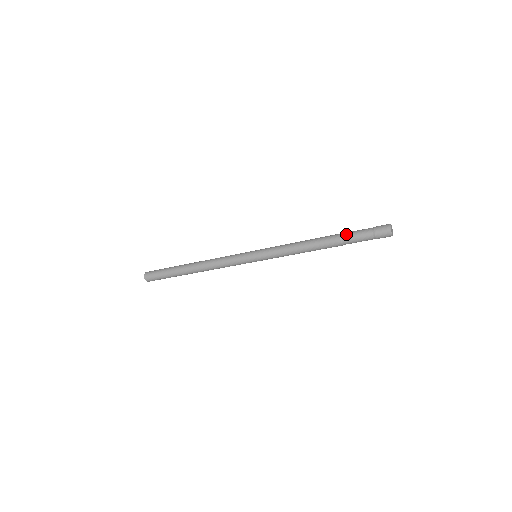
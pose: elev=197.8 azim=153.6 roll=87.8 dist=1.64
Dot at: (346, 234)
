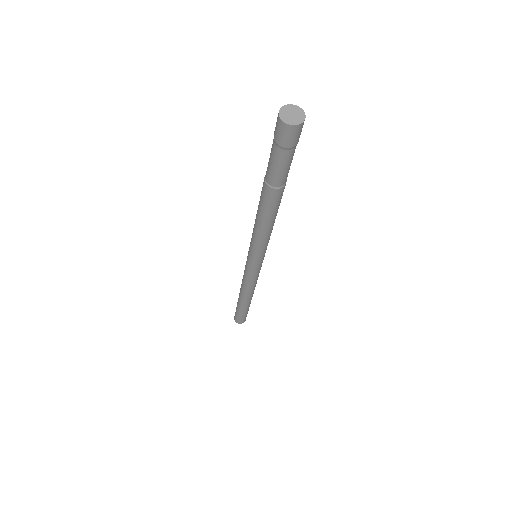
Dot at: (267, 168)
